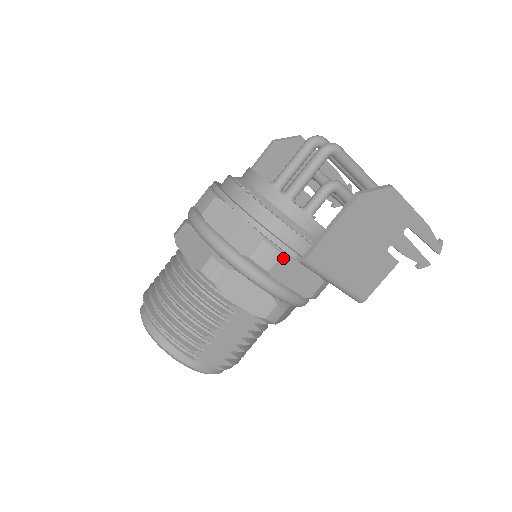
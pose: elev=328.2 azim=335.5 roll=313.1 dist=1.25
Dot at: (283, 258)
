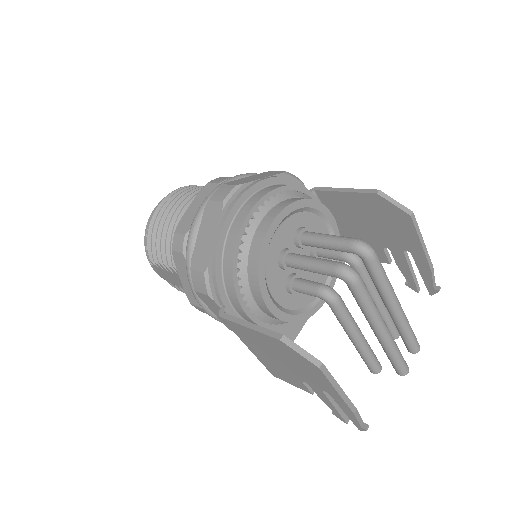
Dot at: (209, 297)
